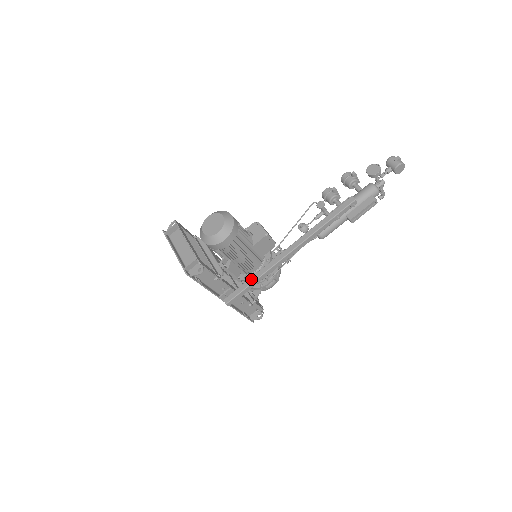
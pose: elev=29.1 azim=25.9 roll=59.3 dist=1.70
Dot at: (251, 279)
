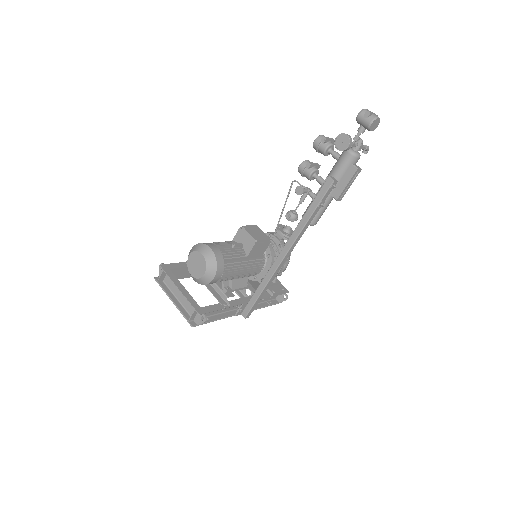
Dot at: (258, 290)
